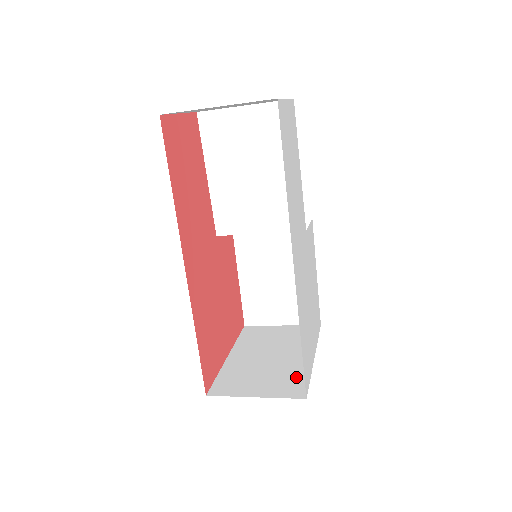
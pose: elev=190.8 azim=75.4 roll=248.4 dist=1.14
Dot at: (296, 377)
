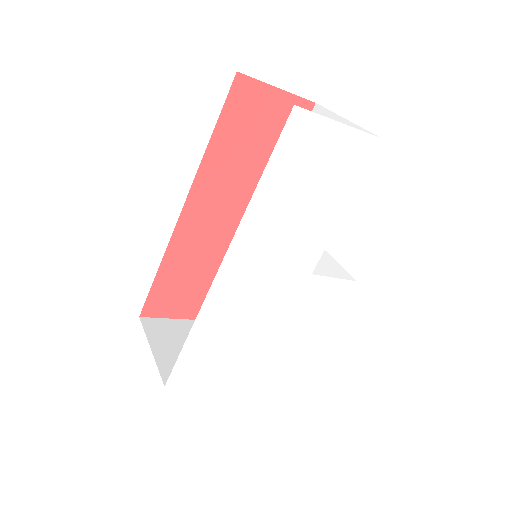
Dot at: occluded
